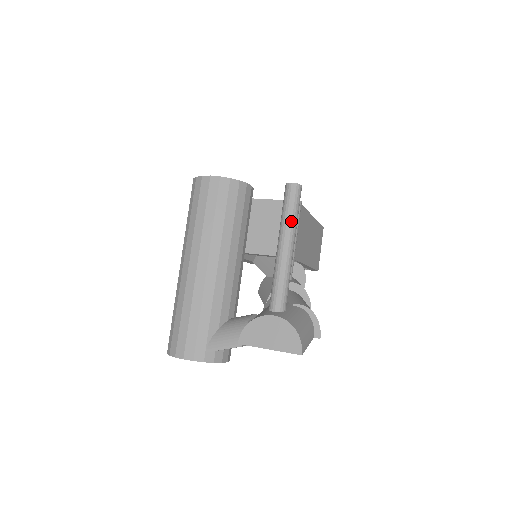
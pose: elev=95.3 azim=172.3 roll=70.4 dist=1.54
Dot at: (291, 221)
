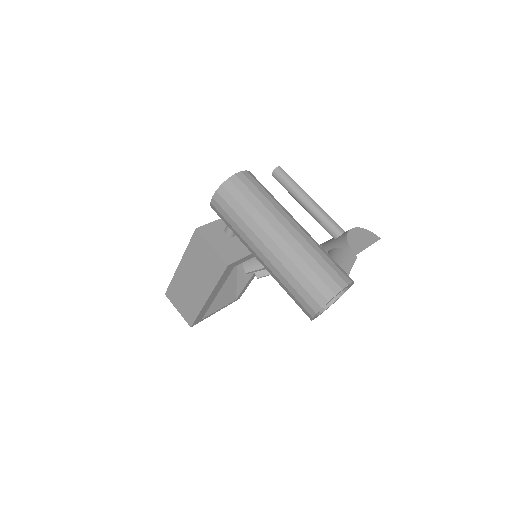
Dot at: occluded
